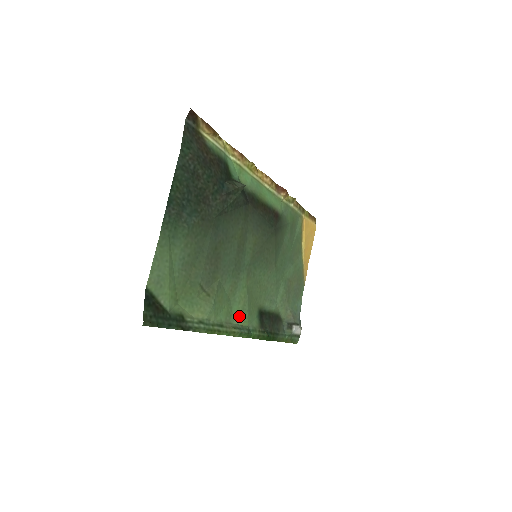
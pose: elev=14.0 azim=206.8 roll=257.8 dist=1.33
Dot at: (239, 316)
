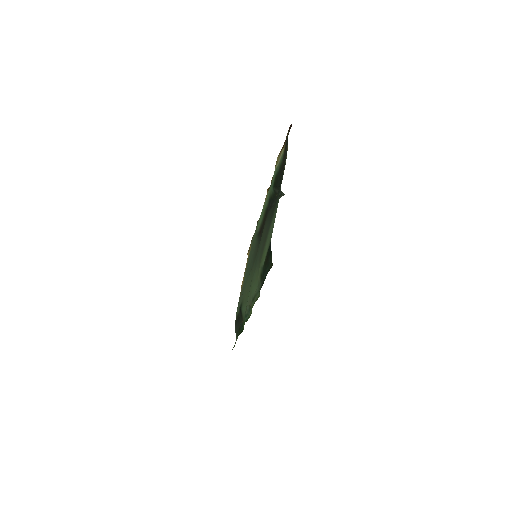
Dot at: occluded
